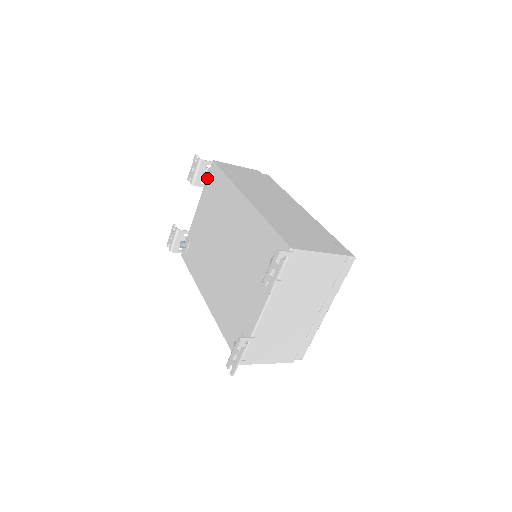
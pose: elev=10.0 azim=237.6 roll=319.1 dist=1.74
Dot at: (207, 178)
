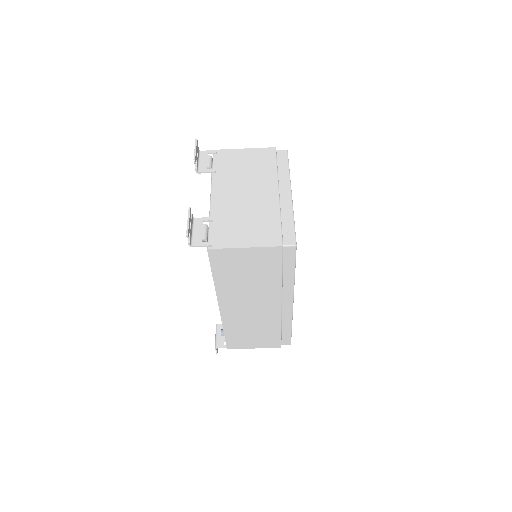
Dot at: occluded
